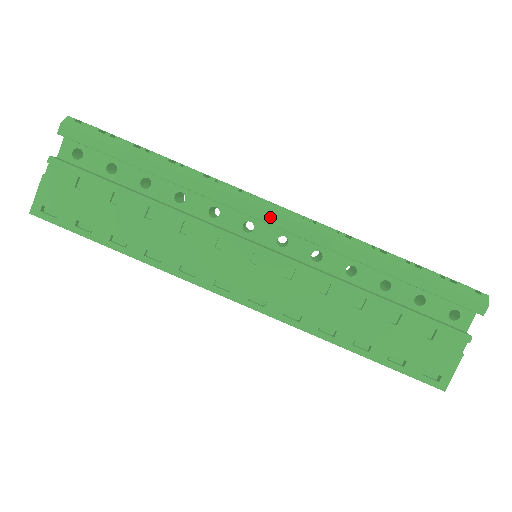
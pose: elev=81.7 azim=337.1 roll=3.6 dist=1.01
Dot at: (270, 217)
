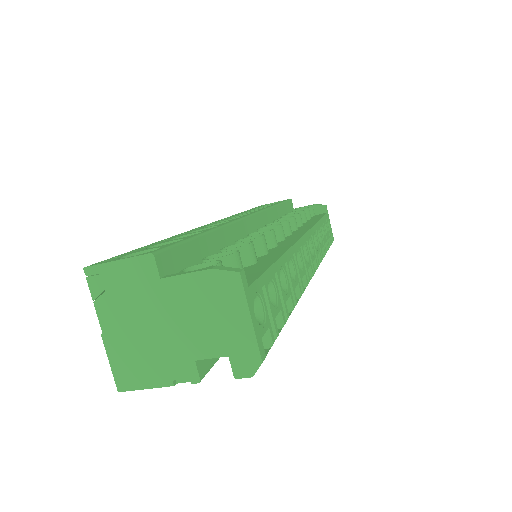
Dot at: occluded
